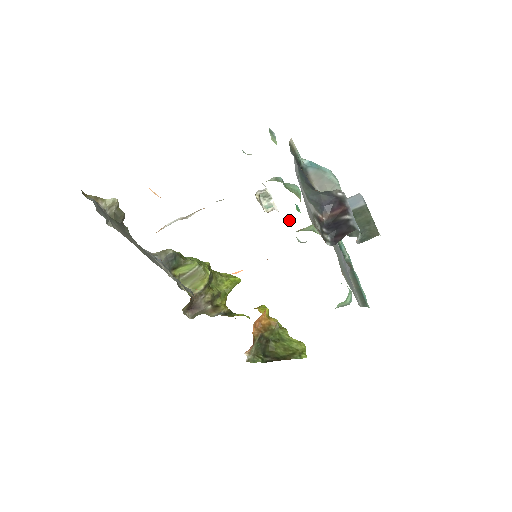
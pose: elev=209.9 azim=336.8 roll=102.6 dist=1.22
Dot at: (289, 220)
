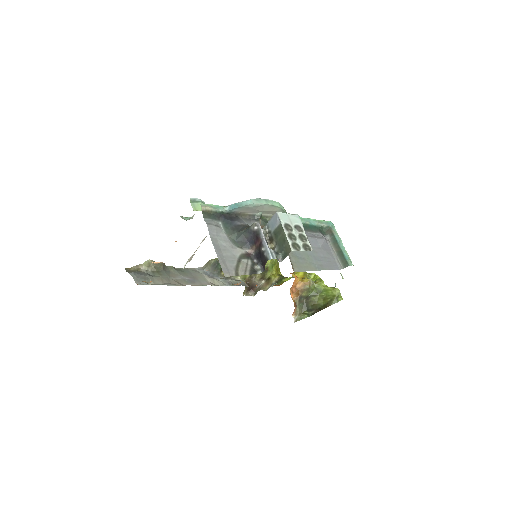
Dot at: occluded
